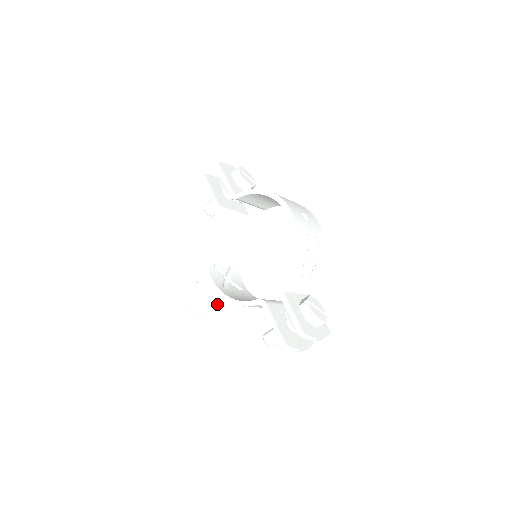
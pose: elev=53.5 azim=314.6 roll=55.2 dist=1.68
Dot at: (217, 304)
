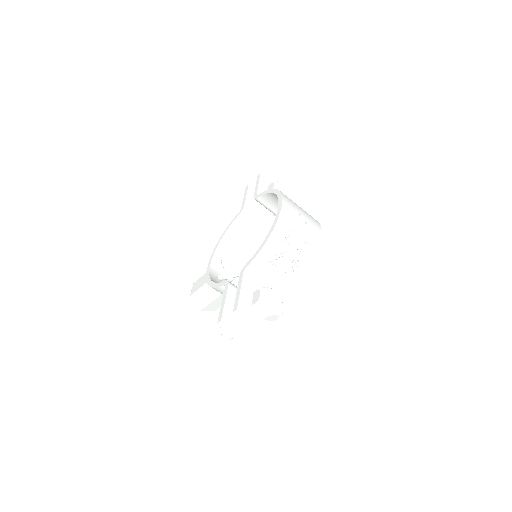
Dot at: (212, 298)
